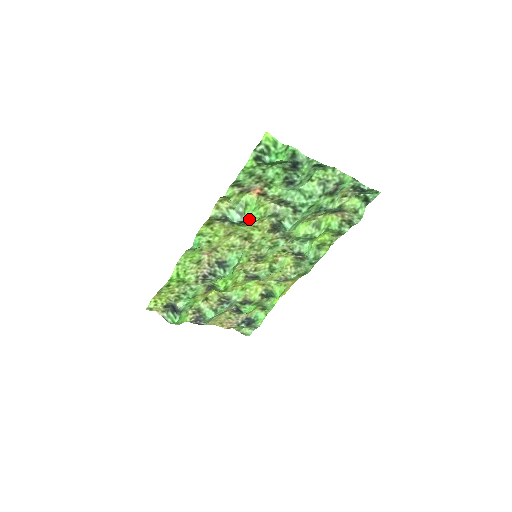
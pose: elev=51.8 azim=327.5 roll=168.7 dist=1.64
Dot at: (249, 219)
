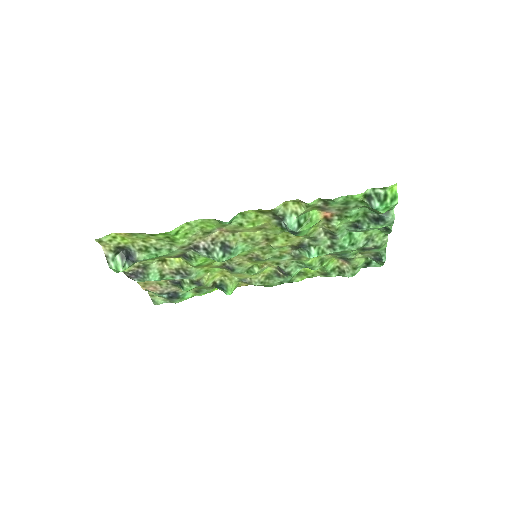
Dot at: (300, 233)
